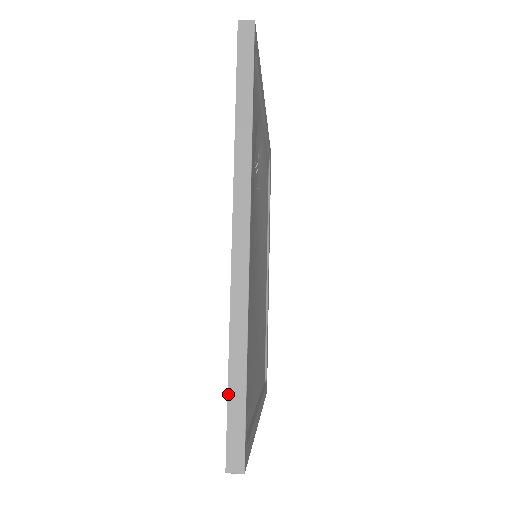
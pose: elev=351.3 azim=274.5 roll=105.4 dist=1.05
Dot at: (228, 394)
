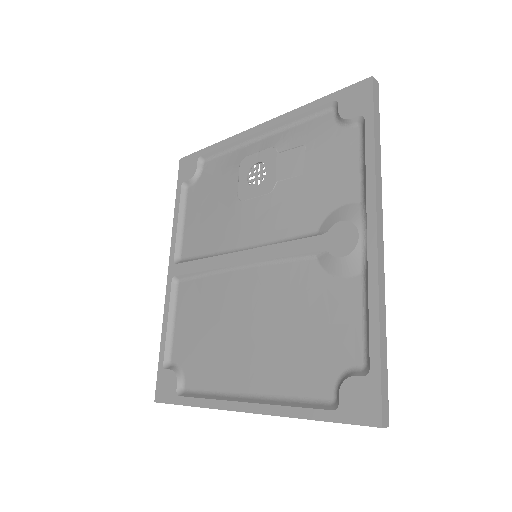
Dot at: (381, 361)
